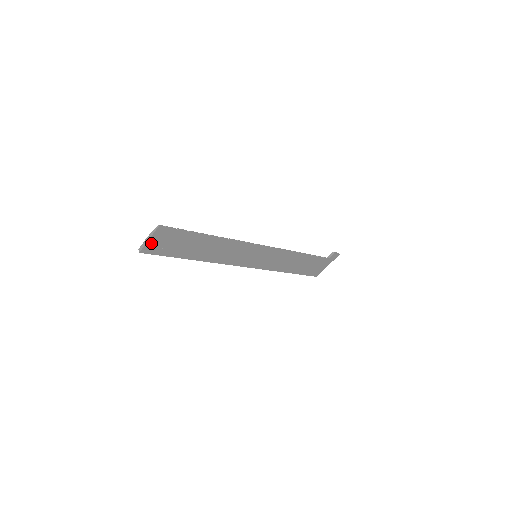
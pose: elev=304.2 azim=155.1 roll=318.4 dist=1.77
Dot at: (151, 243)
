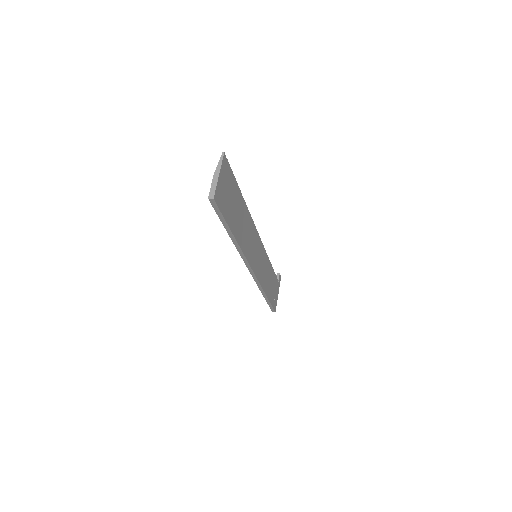
Dot at: (219, 184)
